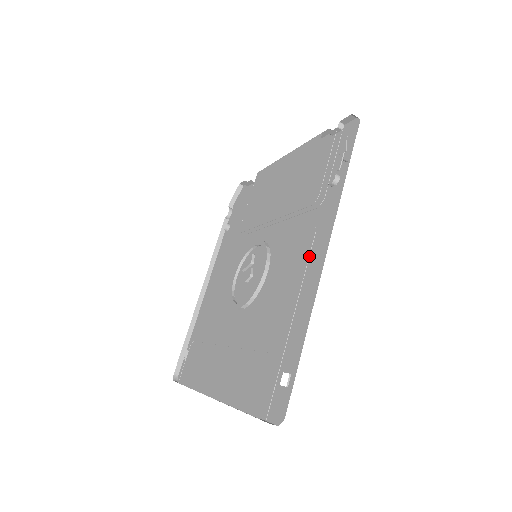
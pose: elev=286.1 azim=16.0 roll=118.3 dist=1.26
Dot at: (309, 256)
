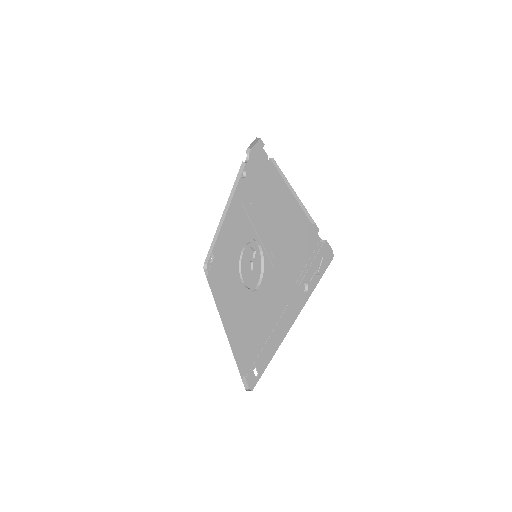
Dot at: (280, 317)
